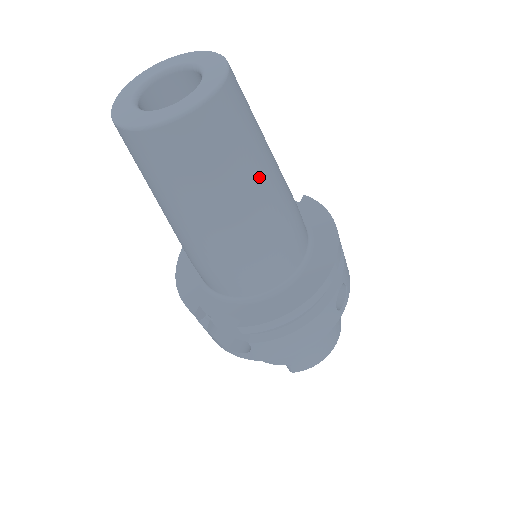
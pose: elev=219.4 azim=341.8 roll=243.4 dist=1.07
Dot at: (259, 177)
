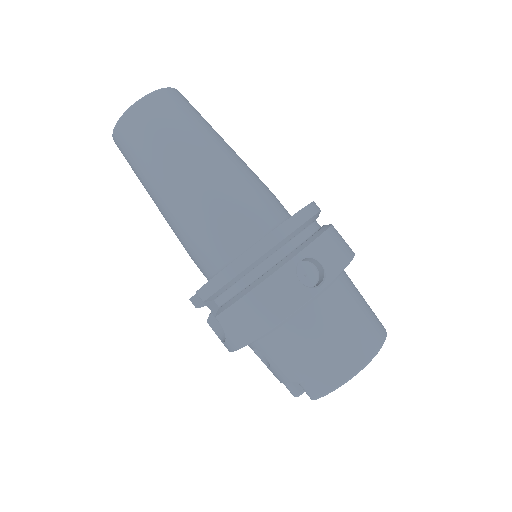
Dot at: (191, 152)
